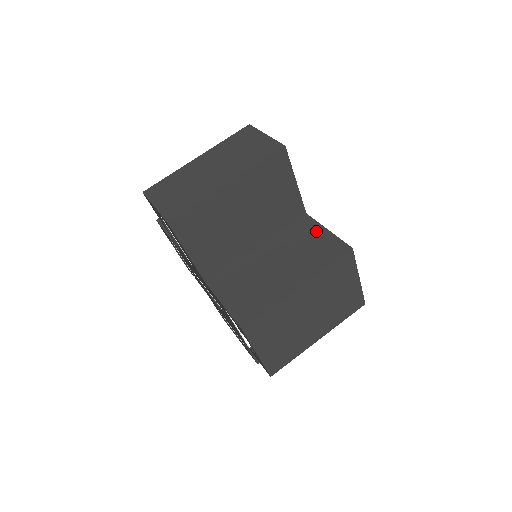
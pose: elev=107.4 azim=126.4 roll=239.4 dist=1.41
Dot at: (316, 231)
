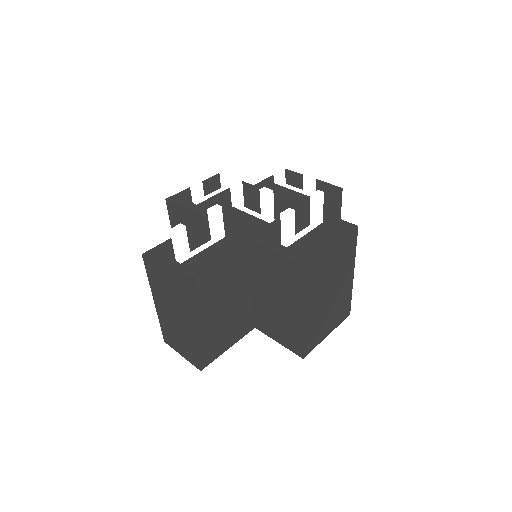
Dot at: (269, 258)
